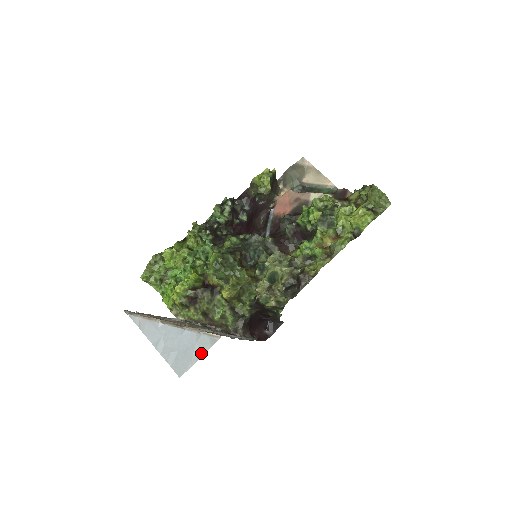
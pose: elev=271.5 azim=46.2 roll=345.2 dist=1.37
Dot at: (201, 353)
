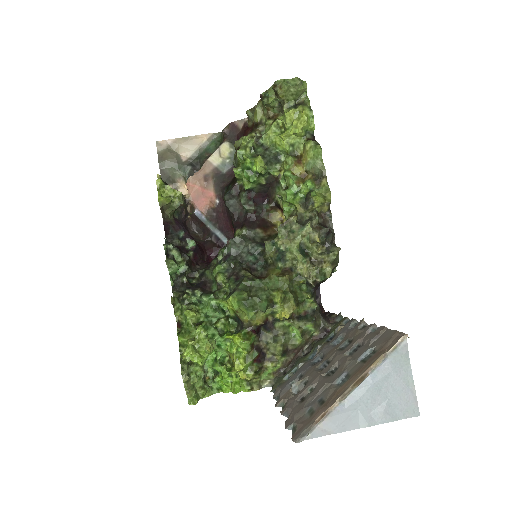
Dot at: (408, 372)
